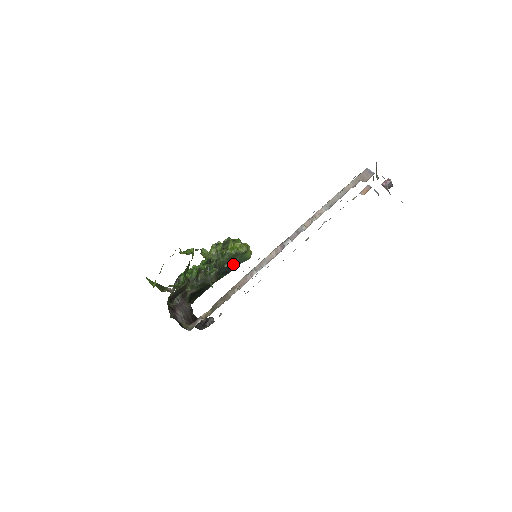
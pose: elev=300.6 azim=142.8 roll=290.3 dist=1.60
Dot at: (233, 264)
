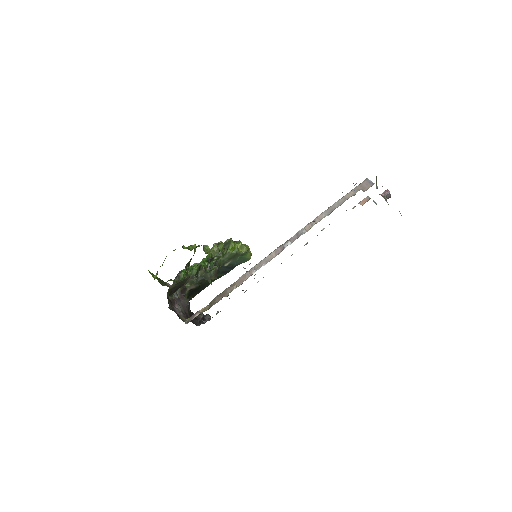
Dot at: (233, 264)
